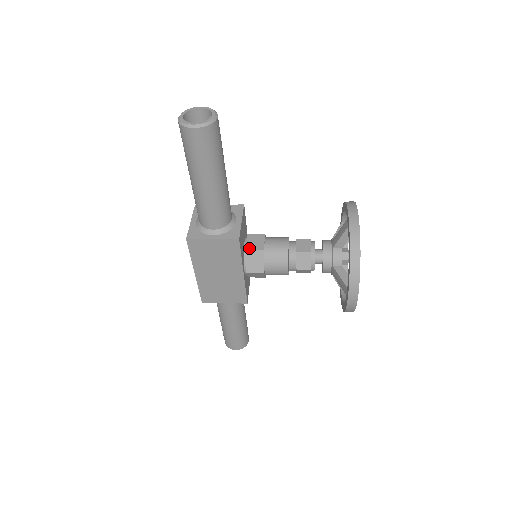
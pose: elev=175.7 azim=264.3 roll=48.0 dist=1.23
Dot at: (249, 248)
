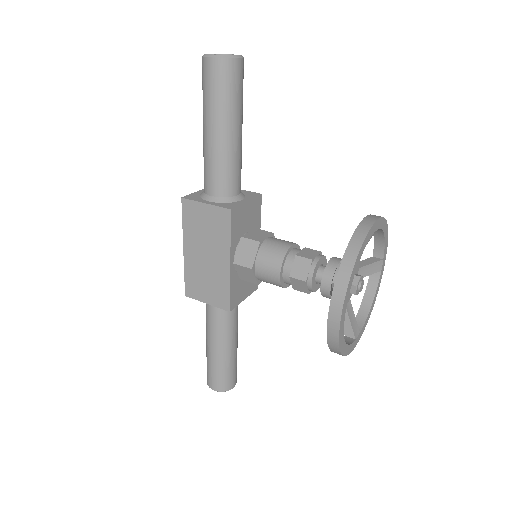
Dot at: (247, 236)
